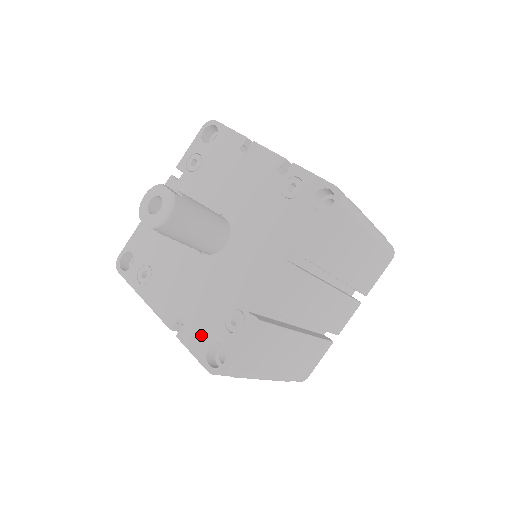
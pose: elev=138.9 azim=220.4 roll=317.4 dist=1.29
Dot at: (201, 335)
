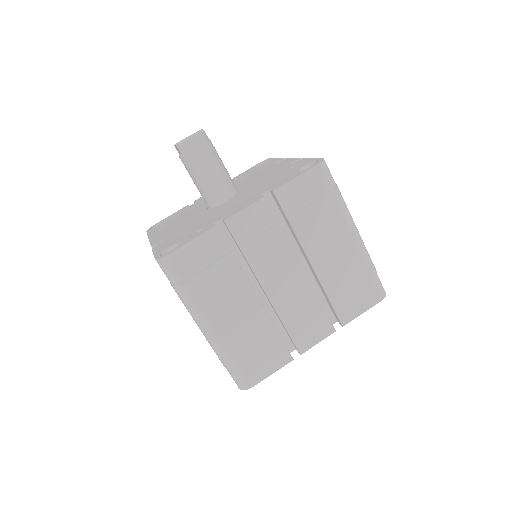
Dot at: (169, 243)
